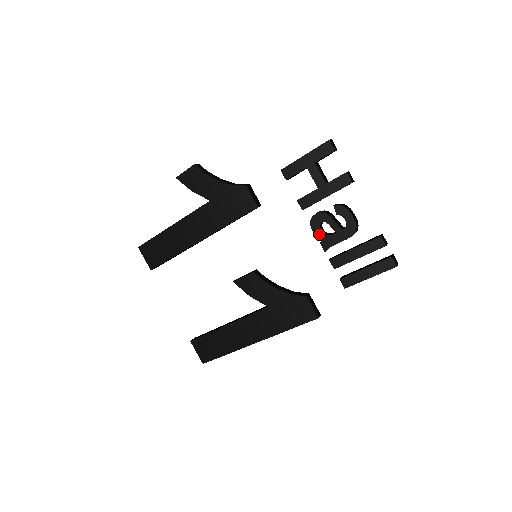
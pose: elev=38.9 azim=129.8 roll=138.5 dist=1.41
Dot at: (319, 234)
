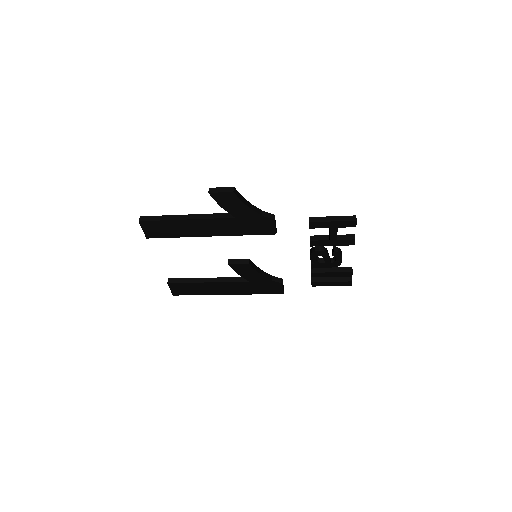
Dot at: (313, 260)
